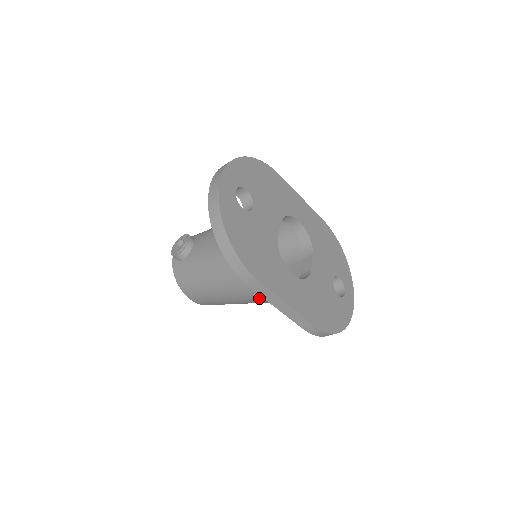
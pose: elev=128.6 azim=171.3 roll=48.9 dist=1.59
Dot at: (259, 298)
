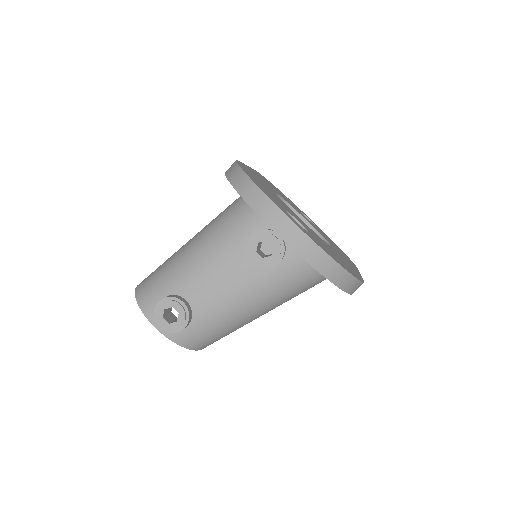
Dot at: occluded
